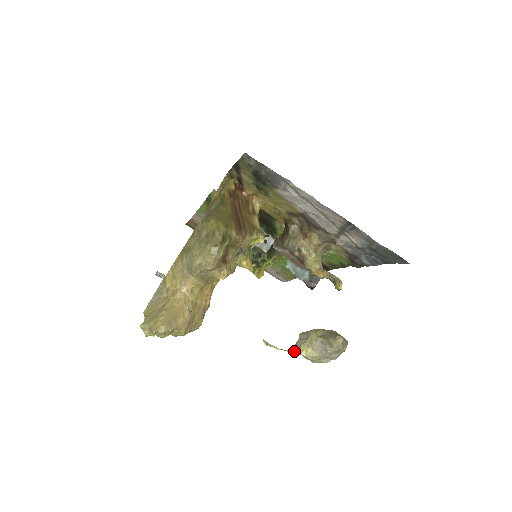
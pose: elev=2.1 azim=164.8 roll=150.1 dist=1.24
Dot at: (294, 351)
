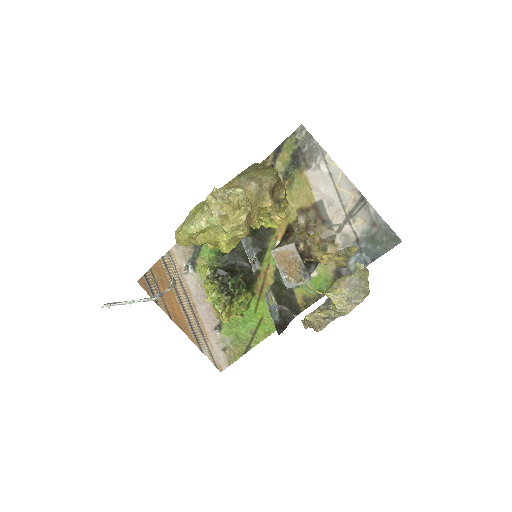
Dot at: (323, 292)
